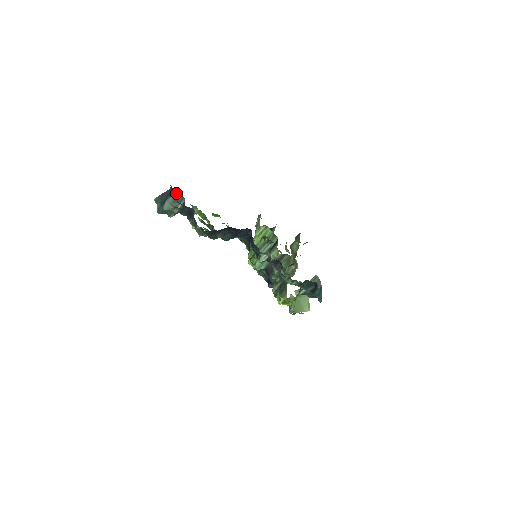
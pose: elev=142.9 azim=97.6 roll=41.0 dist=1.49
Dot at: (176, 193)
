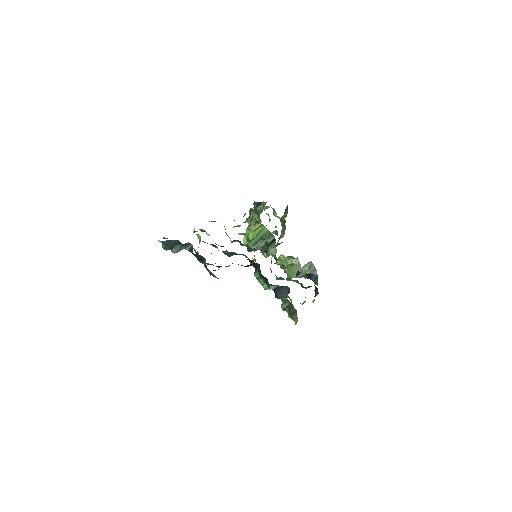
Dot at: (184, 244)
